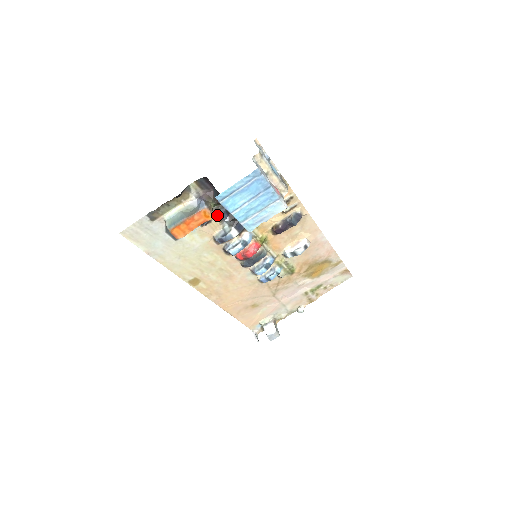
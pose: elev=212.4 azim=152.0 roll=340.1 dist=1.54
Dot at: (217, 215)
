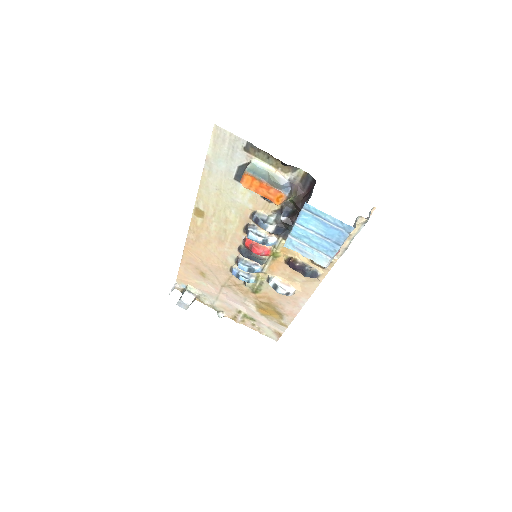
Dot at: (280, 205)
